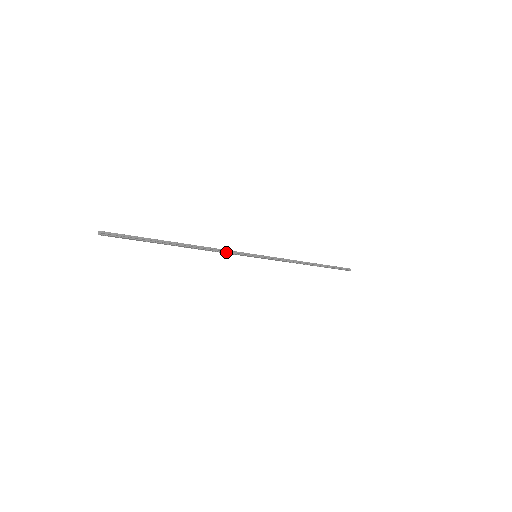
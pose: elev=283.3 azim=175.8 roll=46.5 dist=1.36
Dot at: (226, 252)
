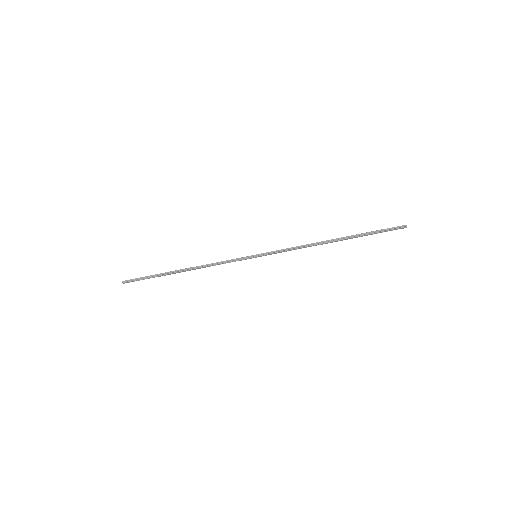
Dot at: (222, 263)
